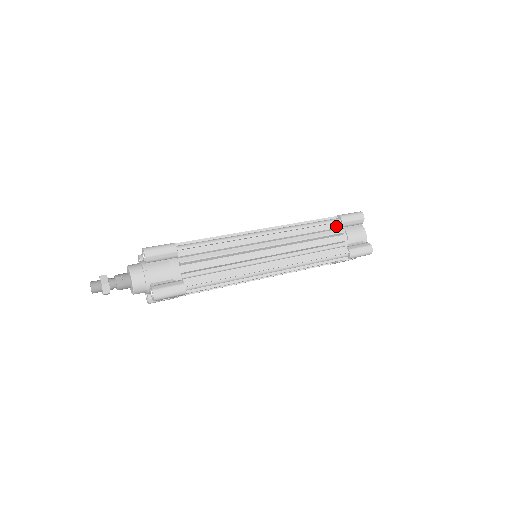
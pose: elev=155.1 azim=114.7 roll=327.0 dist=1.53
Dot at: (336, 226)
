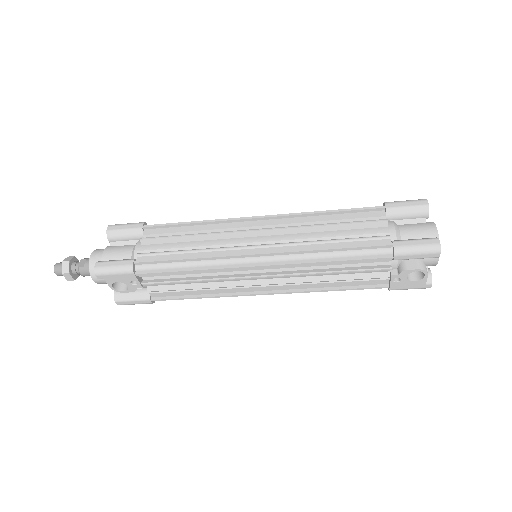
Dot at: (376, 215)
